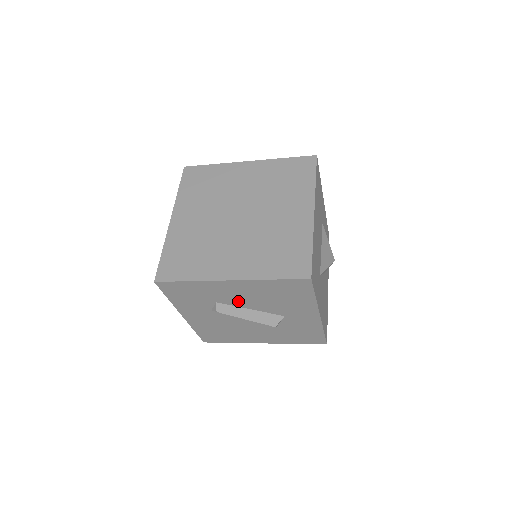
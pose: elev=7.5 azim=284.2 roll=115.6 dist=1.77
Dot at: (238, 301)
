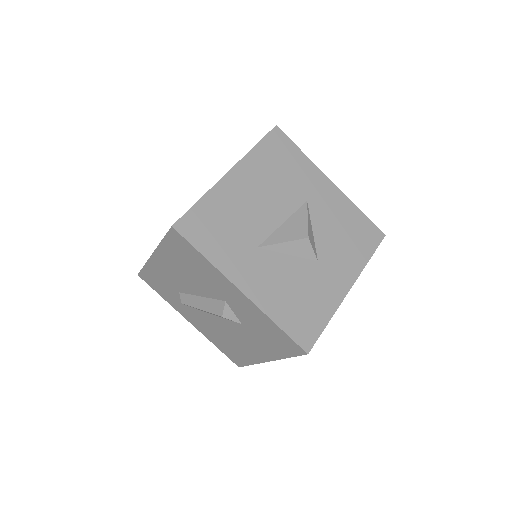
Dot at: (184, 285)
